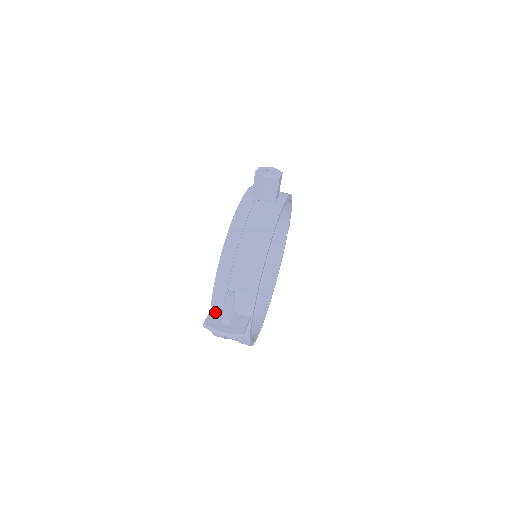
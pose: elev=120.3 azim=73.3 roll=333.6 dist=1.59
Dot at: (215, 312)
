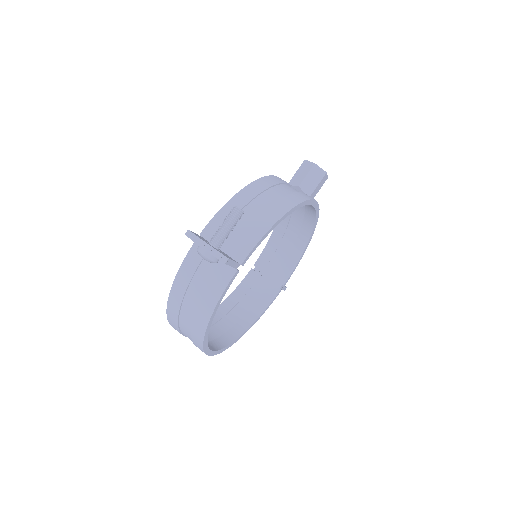
Dot at: (203, 238)
